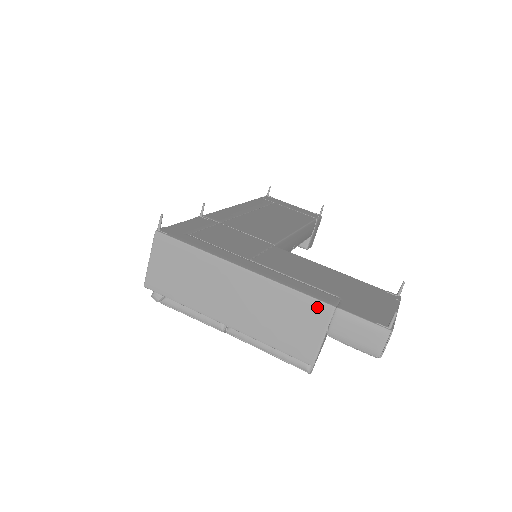
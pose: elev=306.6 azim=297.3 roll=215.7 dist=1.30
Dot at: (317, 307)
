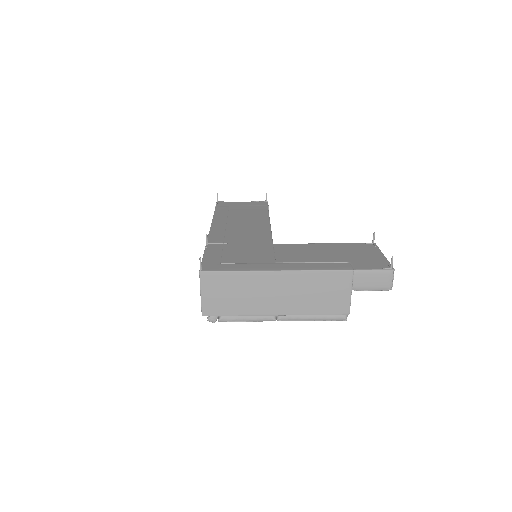
Dot at: (341, 275)
